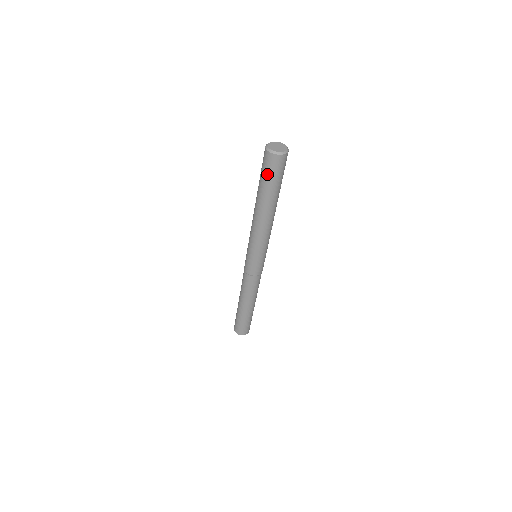
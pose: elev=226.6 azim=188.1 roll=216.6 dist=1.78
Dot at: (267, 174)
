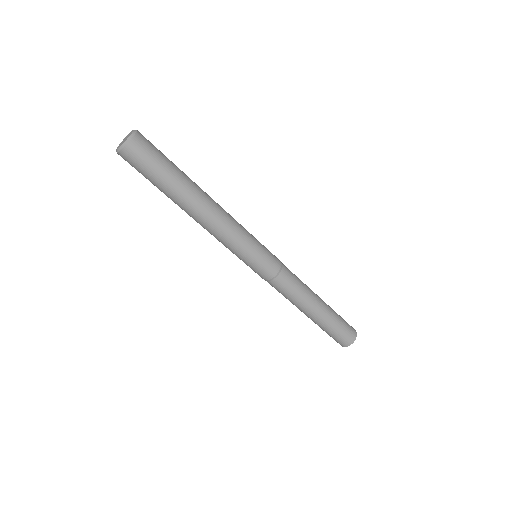
Dot at: (147, 171)
